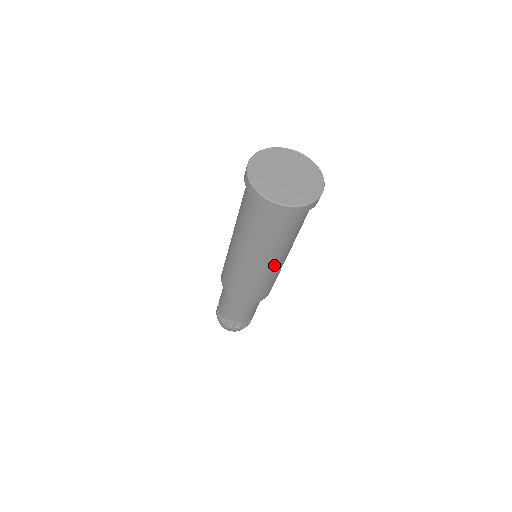
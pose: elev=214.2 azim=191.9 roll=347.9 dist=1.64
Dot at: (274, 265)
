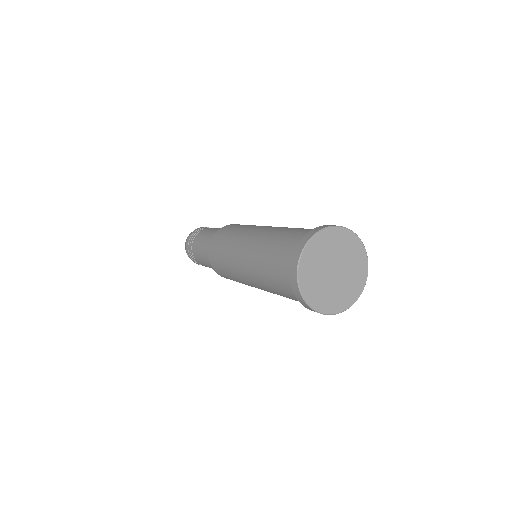
Dot at: (255, 286)
